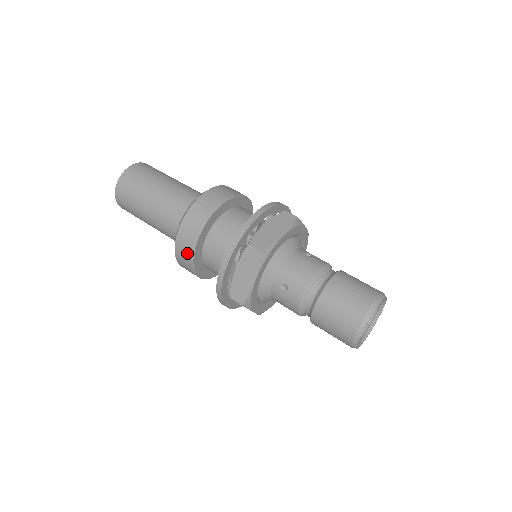
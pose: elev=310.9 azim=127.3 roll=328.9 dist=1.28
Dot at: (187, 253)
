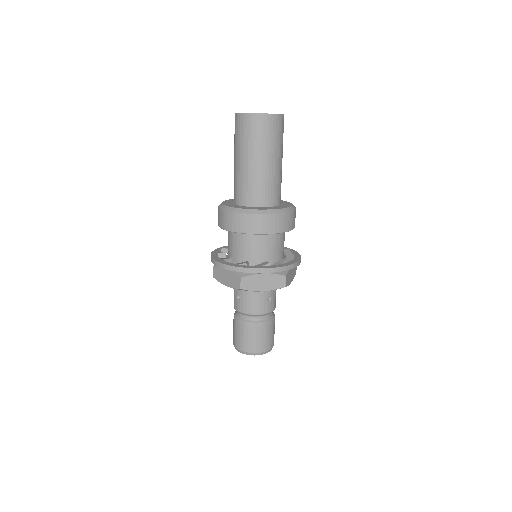
Dot at: (221, 222)
